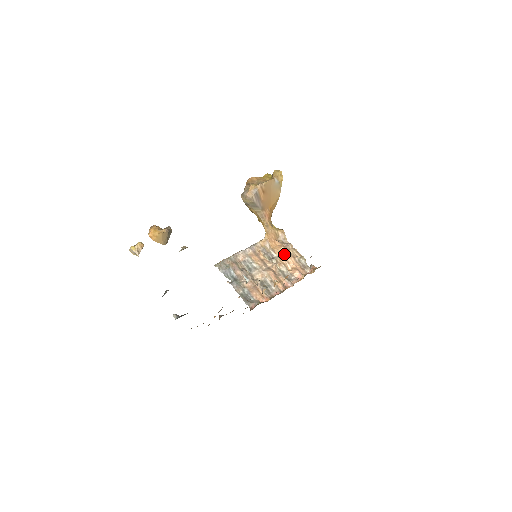
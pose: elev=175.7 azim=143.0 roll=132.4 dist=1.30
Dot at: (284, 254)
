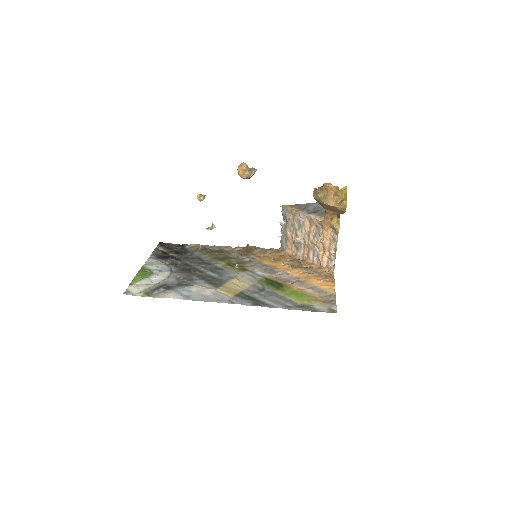
Dot at: (323, 243)
